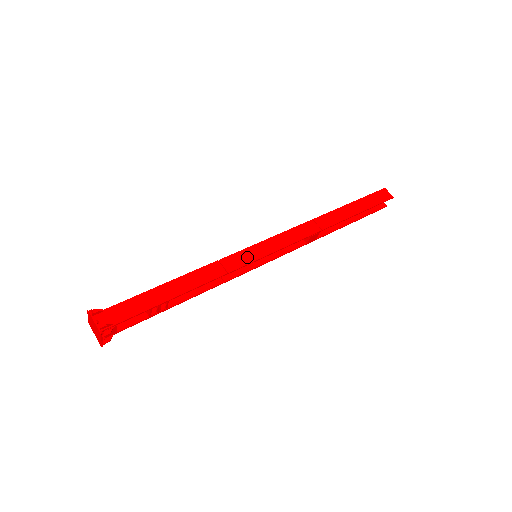
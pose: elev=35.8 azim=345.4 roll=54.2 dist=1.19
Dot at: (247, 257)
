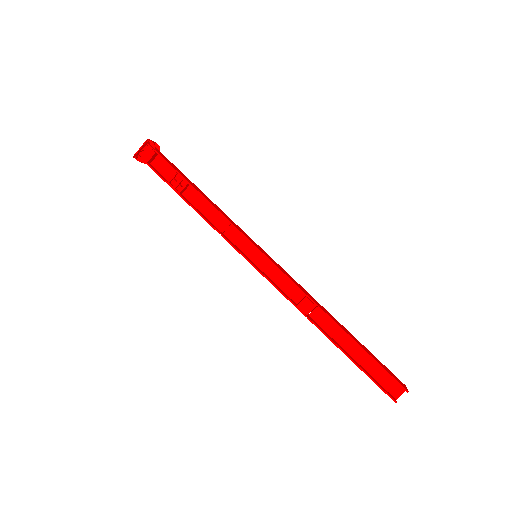
Dot at: (251, 240)
